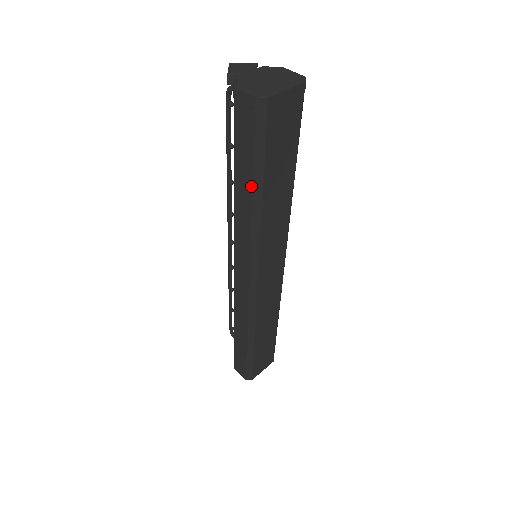
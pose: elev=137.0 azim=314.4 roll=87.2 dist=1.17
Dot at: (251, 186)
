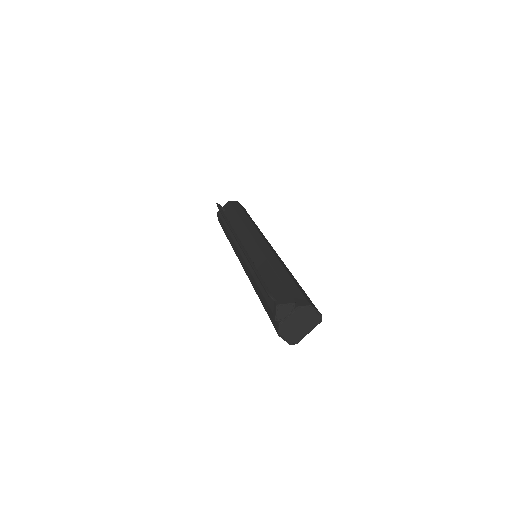
Dot at: occluded
